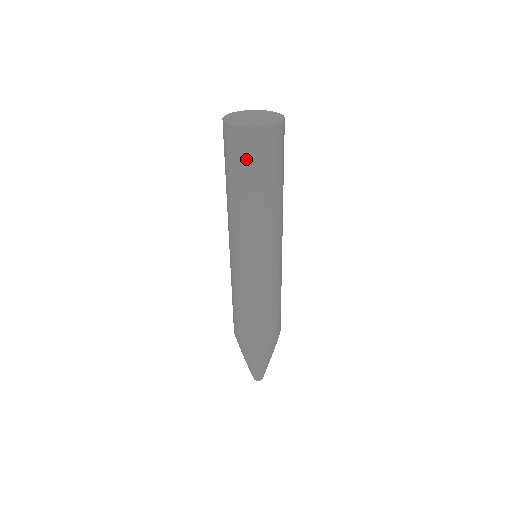
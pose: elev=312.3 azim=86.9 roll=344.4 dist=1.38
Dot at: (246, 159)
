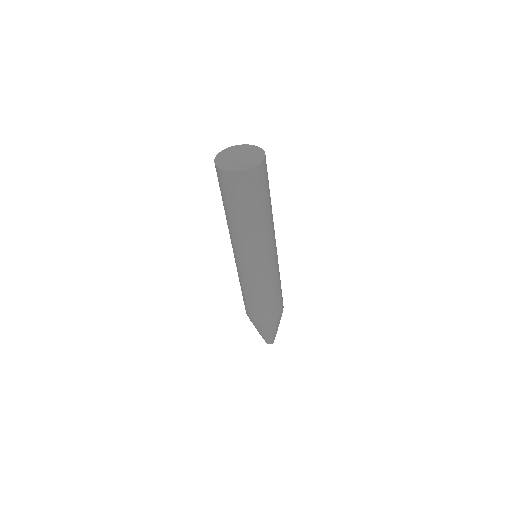
Dot at: (246, 194)
